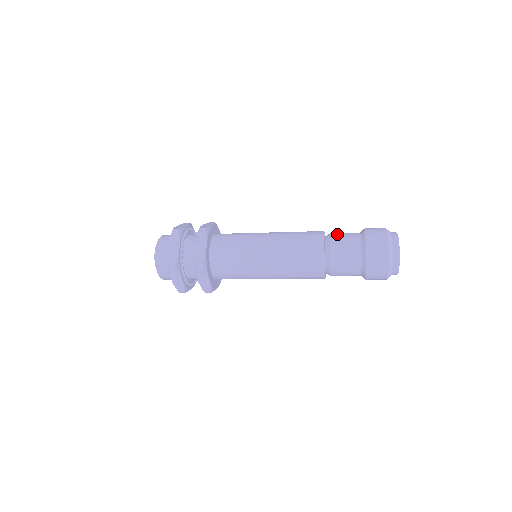
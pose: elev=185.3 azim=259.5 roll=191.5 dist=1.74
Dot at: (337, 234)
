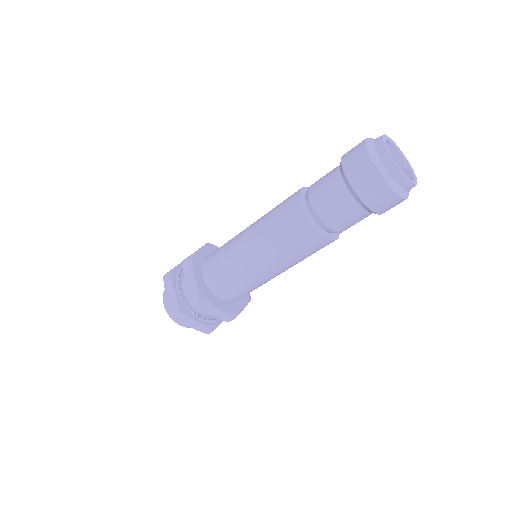
Dot at: (316, 182)
